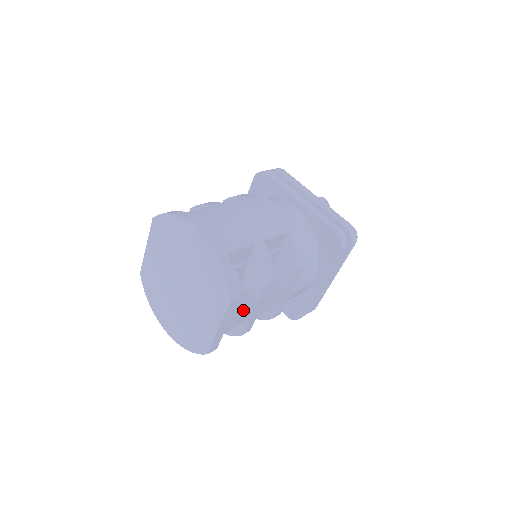
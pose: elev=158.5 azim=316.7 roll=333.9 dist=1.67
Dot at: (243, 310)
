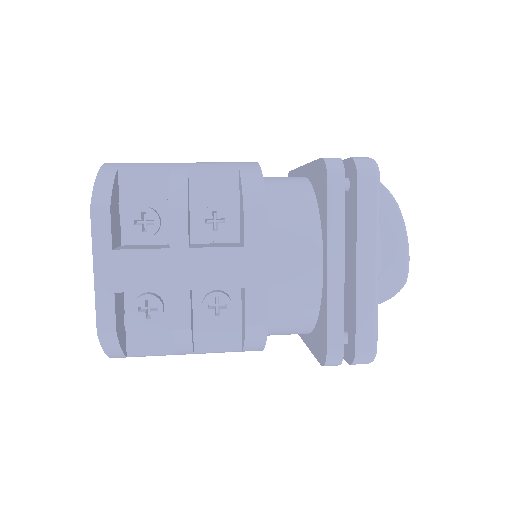
Dot at: (138, 251)
